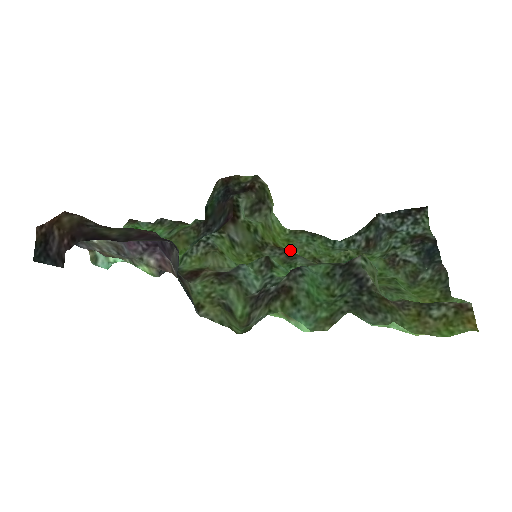
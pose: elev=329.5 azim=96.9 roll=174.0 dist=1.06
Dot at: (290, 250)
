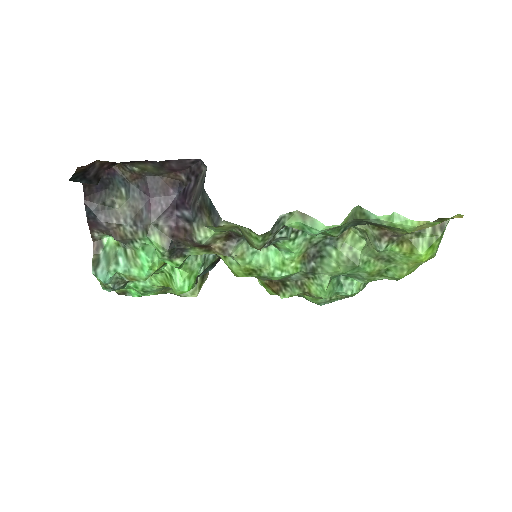
Dot at: (280, 297)
